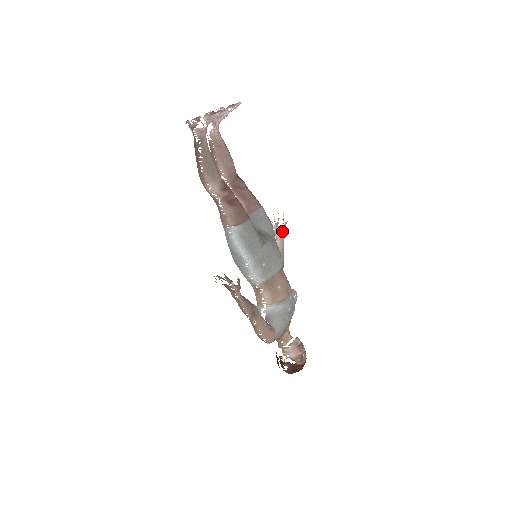
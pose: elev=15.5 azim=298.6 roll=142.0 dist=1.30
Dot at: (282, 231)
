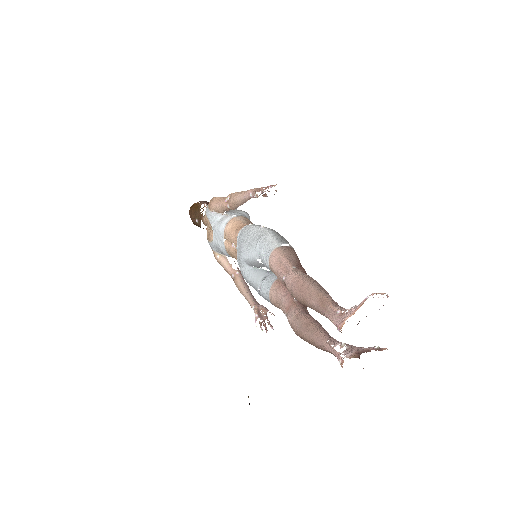
Dot at: occluded
